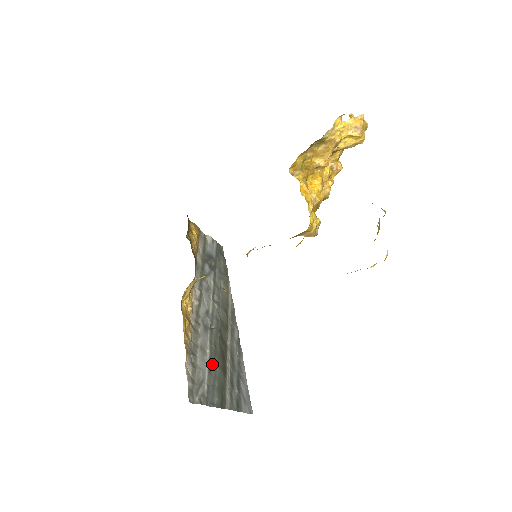
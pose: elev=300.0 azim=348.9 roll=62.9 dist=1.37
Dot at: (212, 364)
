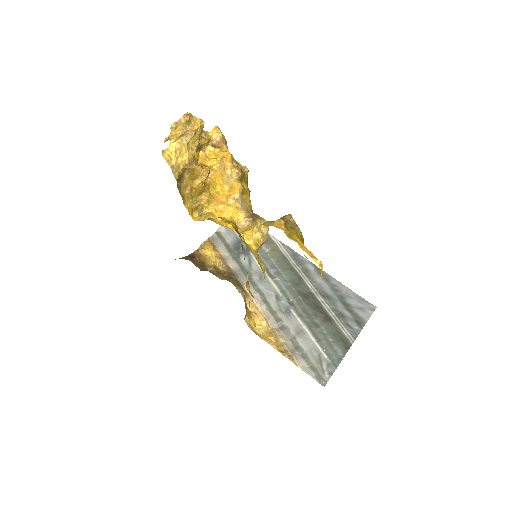
Dot at: (315, 330)
